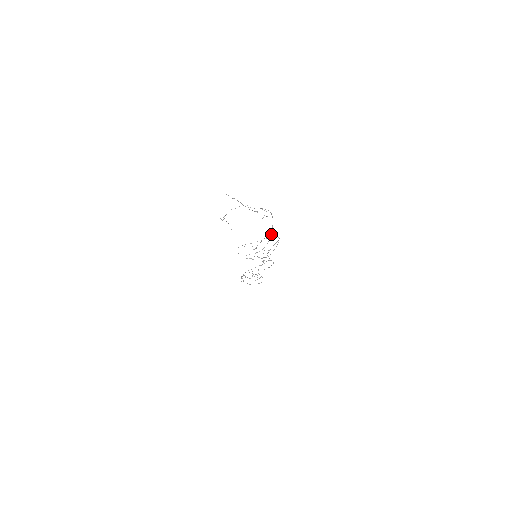
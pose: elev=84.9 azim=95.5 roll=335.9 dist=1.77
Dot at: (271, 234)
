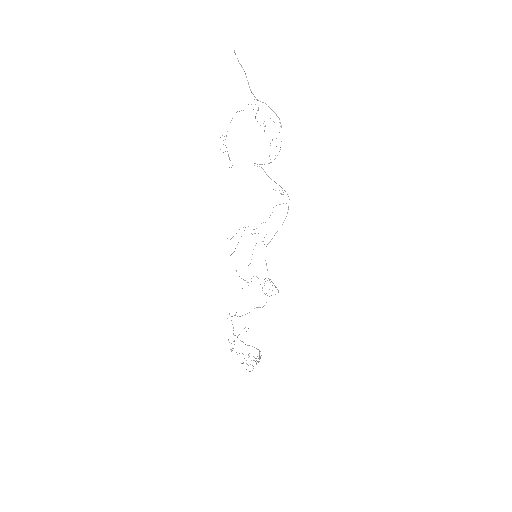
Dot at: occluded
